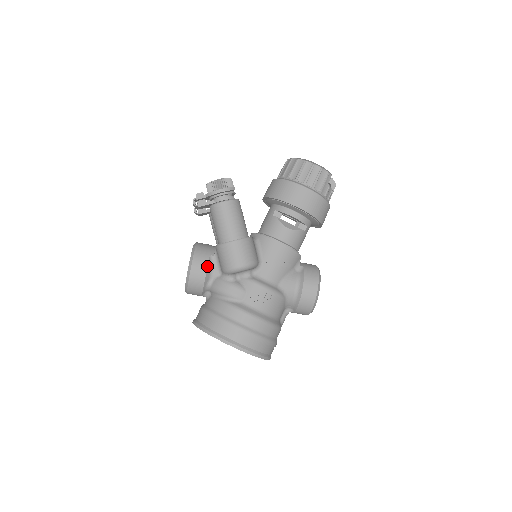
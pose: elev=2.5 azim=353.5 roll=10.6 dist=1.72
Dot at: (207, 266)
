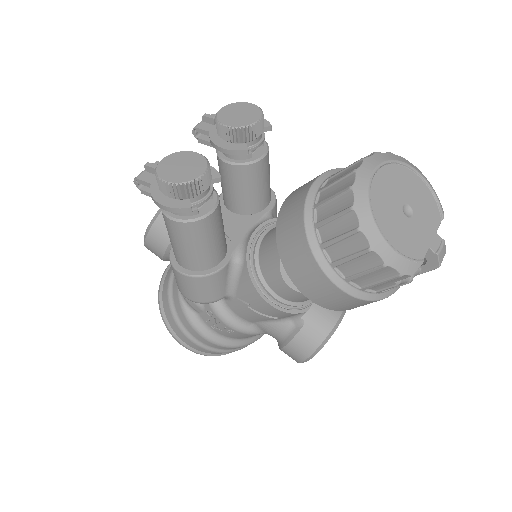
Dot at: (164, 252)
